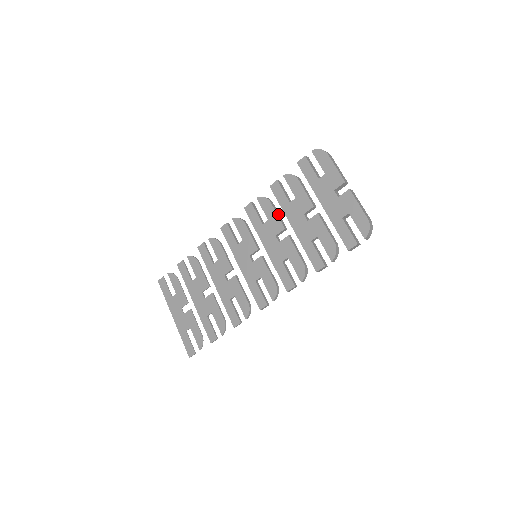
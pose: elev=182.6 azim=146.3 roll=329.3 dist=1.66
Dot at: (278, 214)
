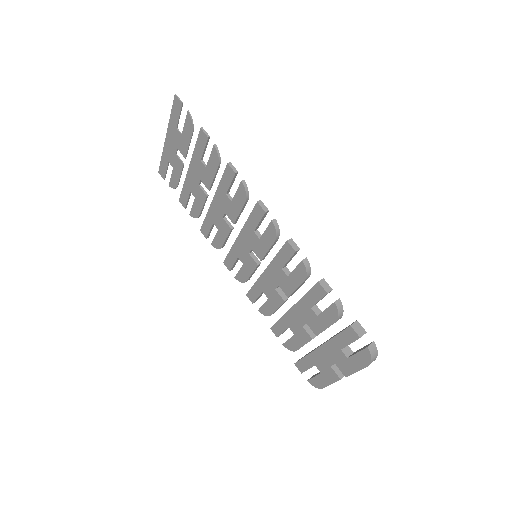
Dot at: (299, 287)
